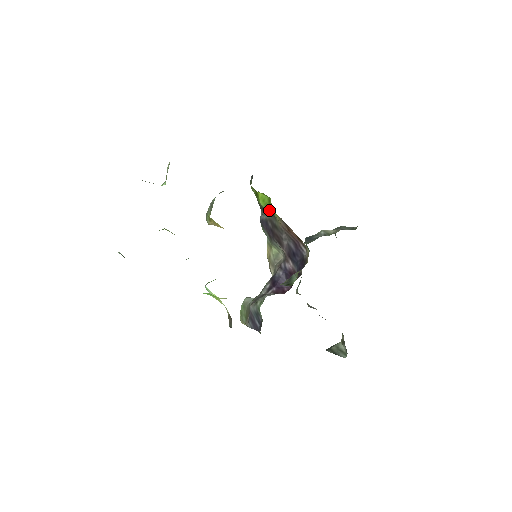
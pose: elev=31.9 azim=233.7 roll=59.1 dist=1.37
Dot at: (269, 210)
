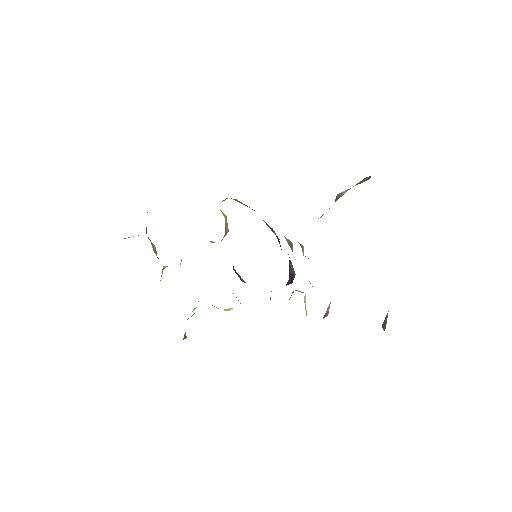
Dot at: occluded
